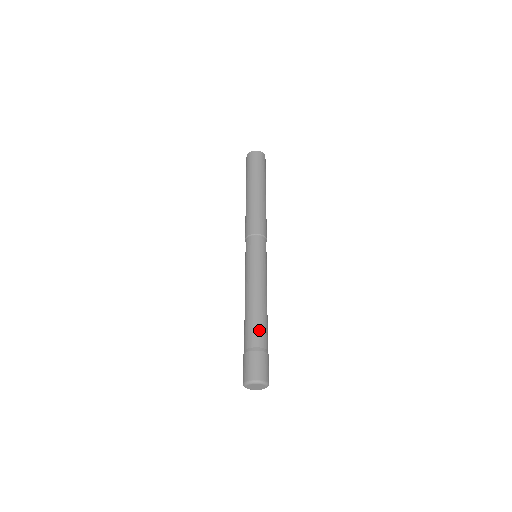
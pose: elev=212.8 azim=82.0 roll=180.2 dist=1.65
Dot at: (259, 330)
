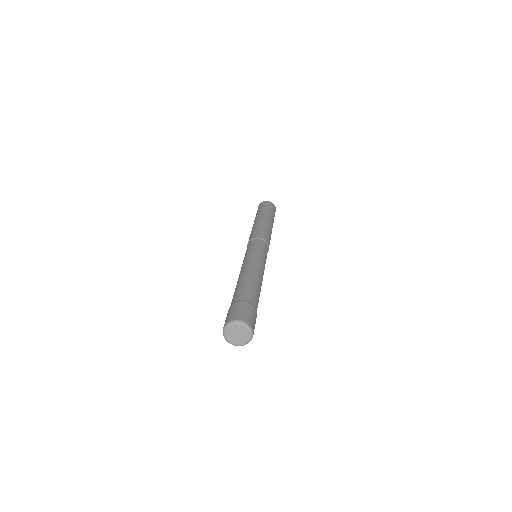
Dot at: (253, 292)
